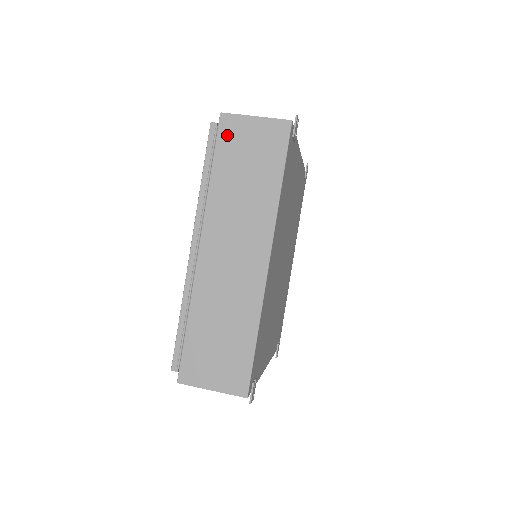
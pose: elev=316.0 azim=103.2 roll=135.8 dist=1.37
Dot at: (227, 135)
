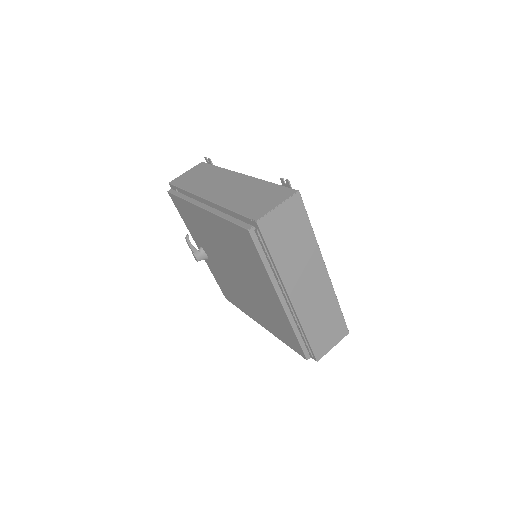
Dot at: (269, 231)
